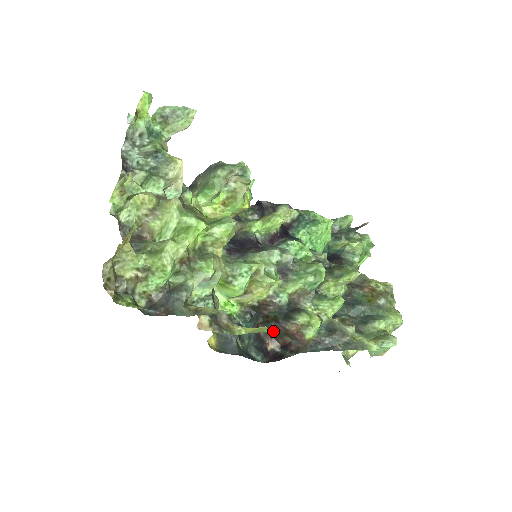
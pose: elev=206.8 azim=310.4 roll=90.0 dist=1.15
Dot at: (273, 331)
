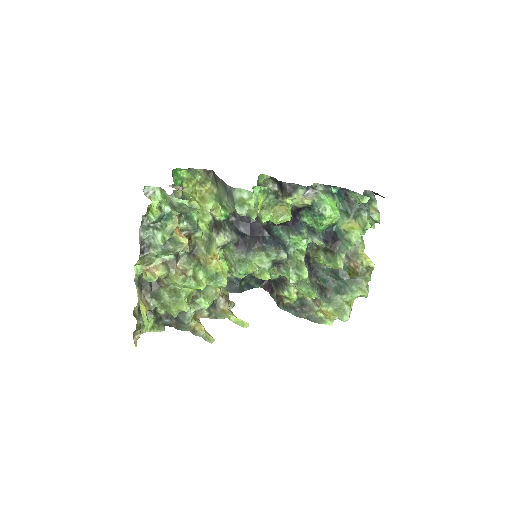
Dot at: occluded
